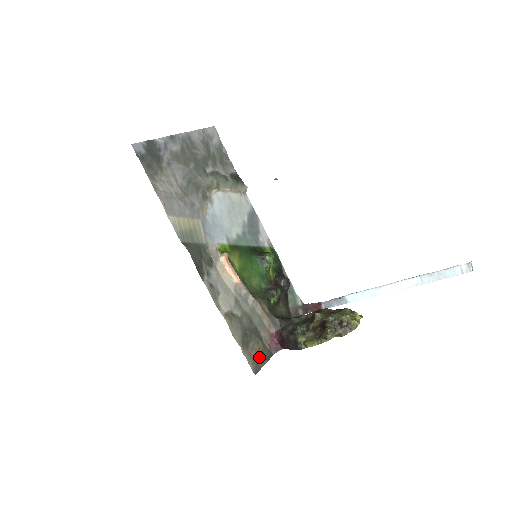
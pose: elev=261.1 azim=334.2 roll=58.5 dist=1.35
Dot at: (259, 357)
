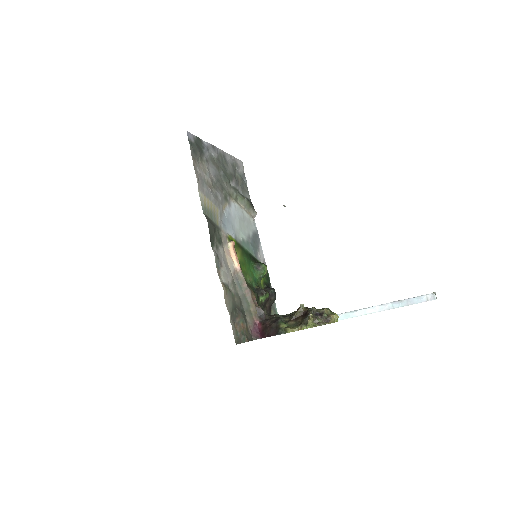
Dot at: (242, 333)
